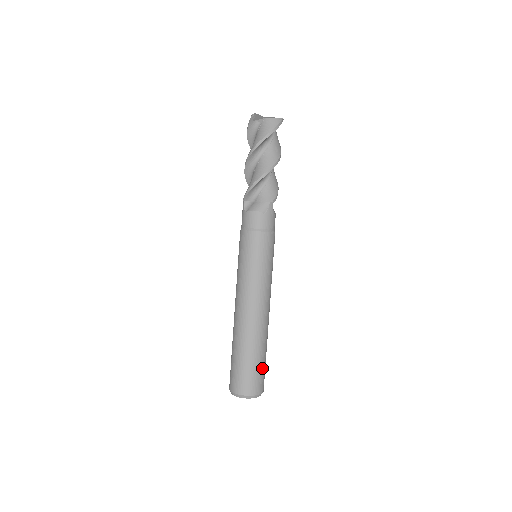
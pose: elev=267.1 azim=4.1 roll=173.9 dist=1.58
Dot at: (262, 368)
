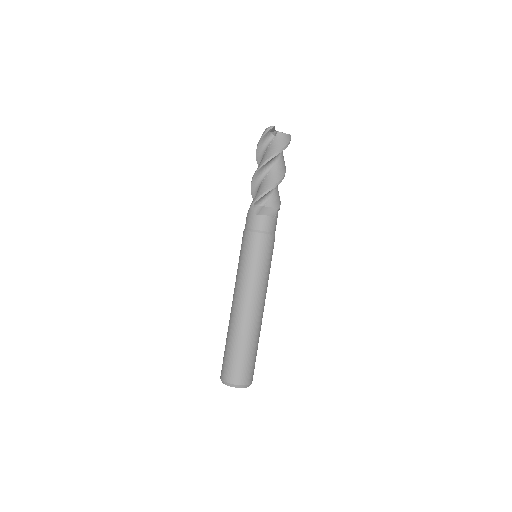
Dot at: occluded
